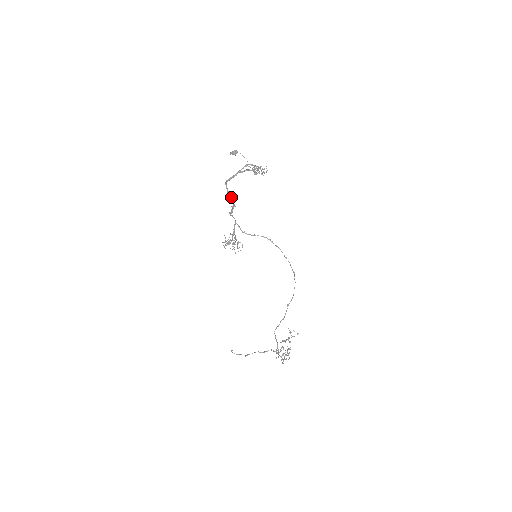
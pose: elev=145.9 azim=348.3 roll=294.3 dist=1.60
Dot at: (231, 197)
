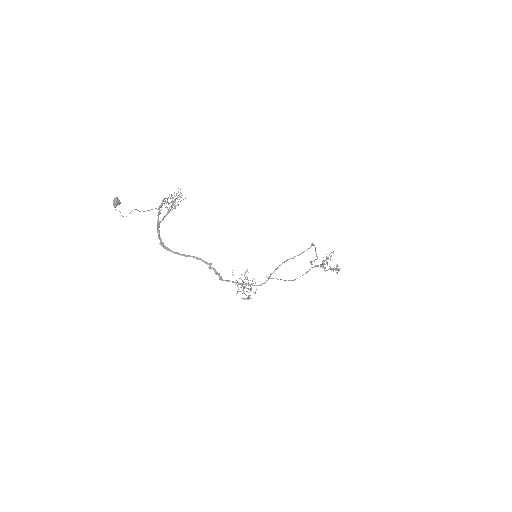
Dot at: (191, 256)
